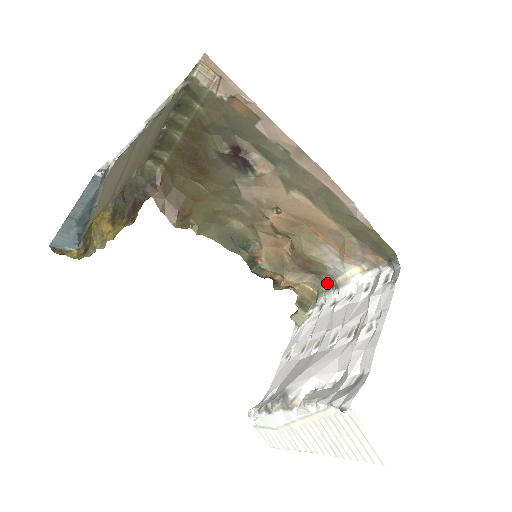
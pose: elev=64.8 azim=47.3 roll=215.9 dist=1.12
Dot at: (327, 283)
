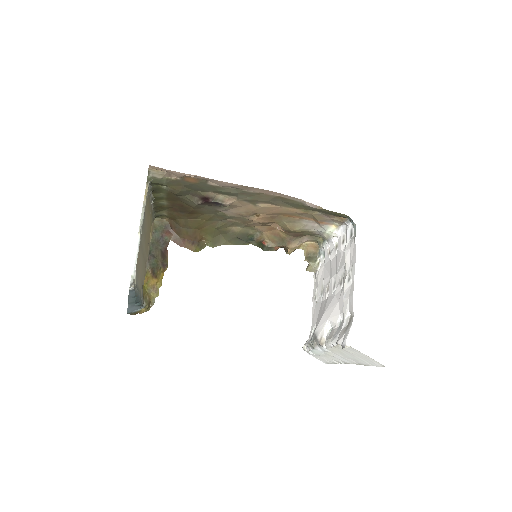
Dot at: (320, 237)
